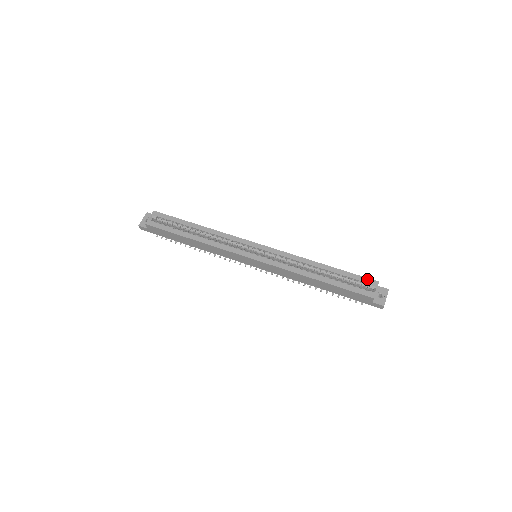
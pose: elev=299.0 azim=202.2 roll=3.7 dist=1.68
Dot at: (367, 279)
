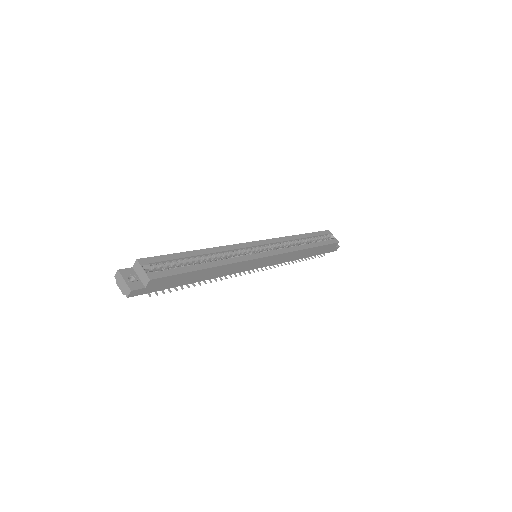
Dot at: (324, 232)
